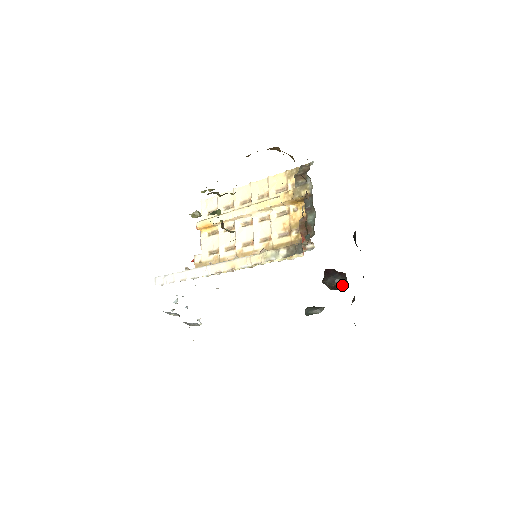
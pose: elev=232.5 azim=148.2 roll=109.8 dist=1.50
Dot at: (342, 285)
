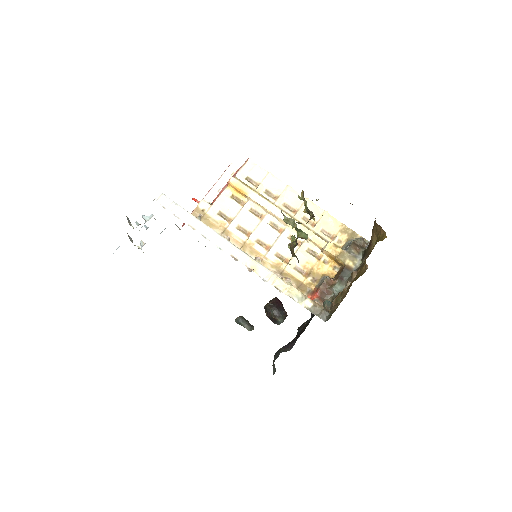
Dot at: (280, 323)
